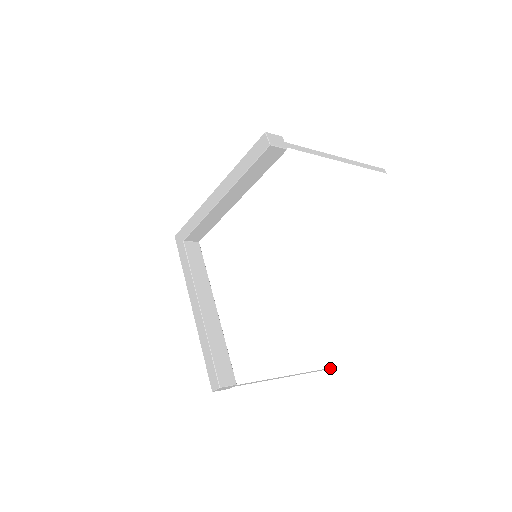
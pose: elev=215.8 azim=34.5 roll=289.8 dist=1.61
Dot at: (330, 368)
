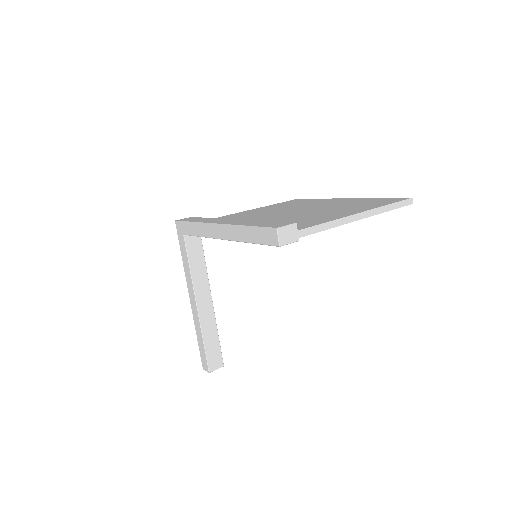
Dot at: occluded
